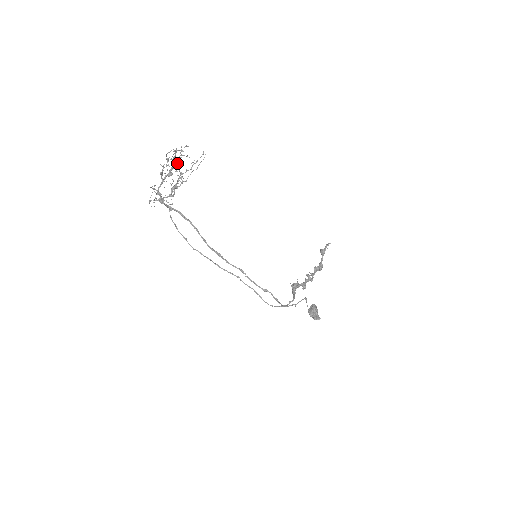
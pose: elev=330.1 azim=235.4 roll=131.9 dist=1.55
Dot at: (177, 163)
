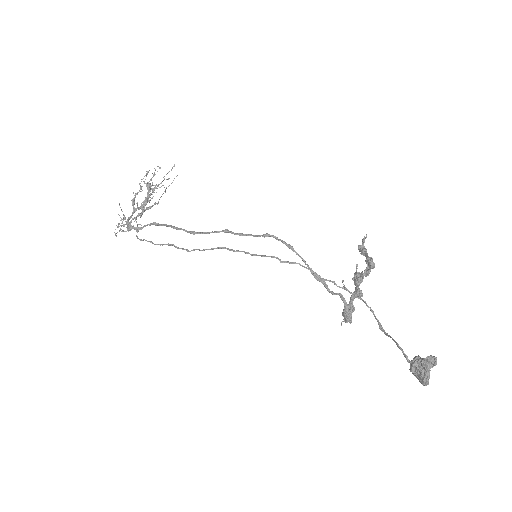
Dot at: (149, 184)
